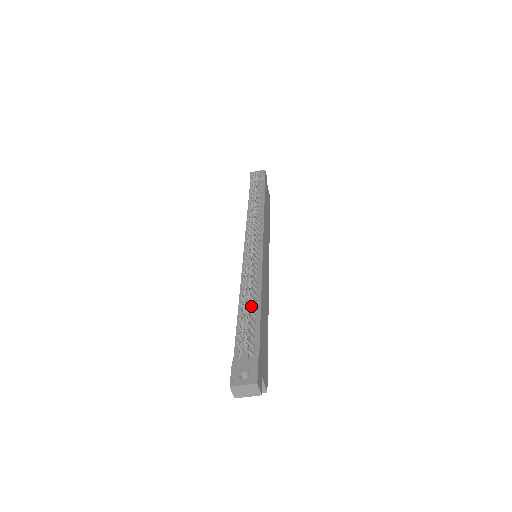
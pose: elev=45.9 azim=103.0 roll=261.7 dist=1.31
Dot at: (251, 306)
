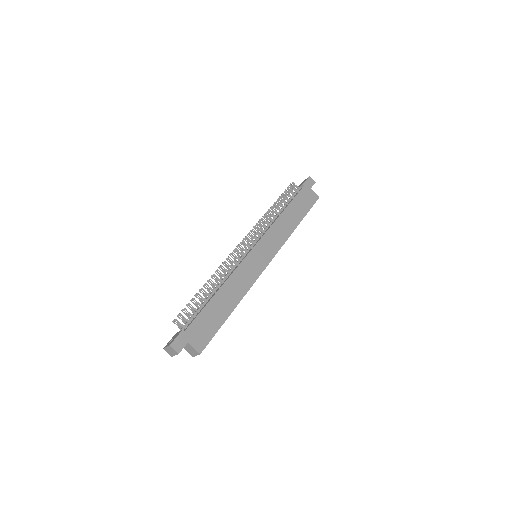
Dot at: (211, 296)
